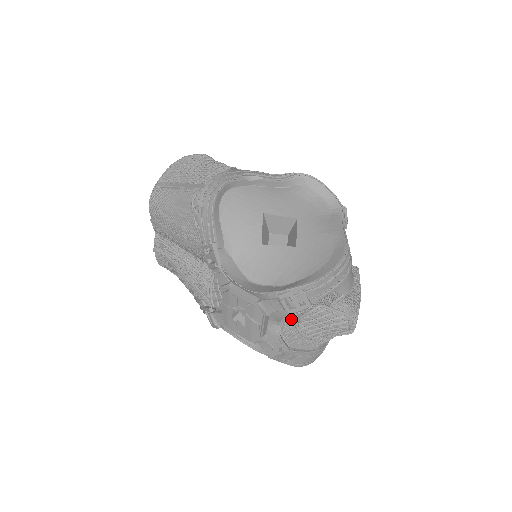
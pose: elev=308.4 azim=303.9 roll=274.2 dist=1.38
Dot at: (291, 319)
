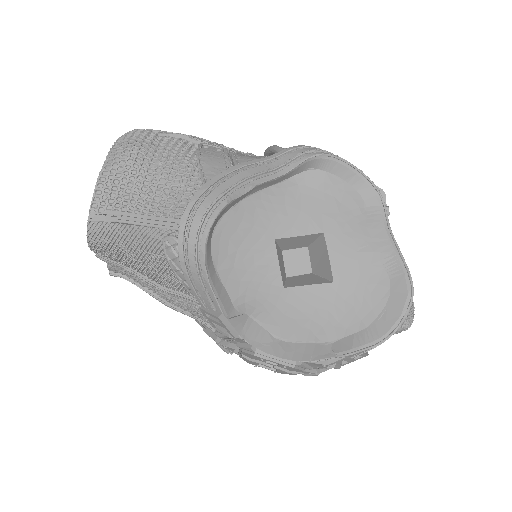
Dot at: occluded
